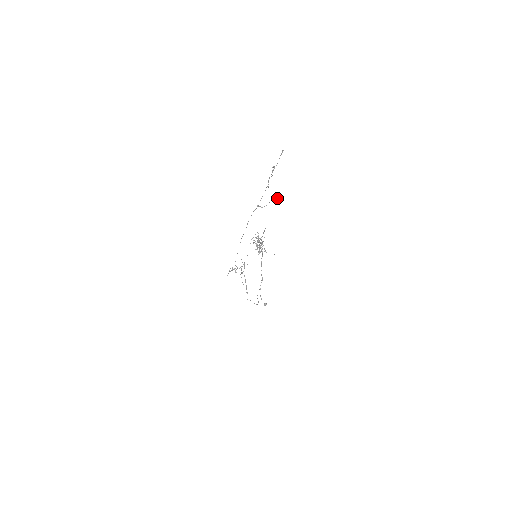
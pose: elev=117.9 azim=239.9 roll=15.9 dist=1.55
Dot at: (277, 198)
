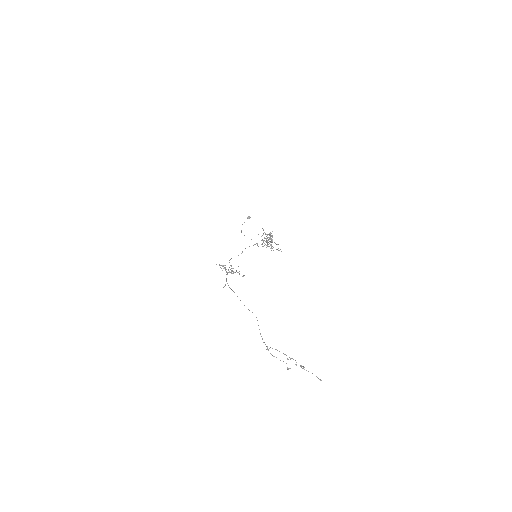
Dot at: (288, 369)
